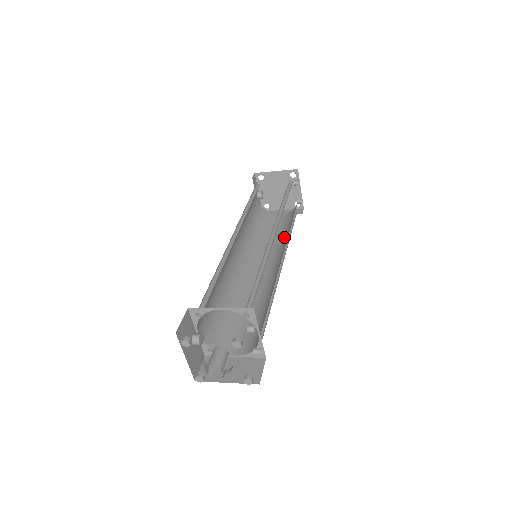
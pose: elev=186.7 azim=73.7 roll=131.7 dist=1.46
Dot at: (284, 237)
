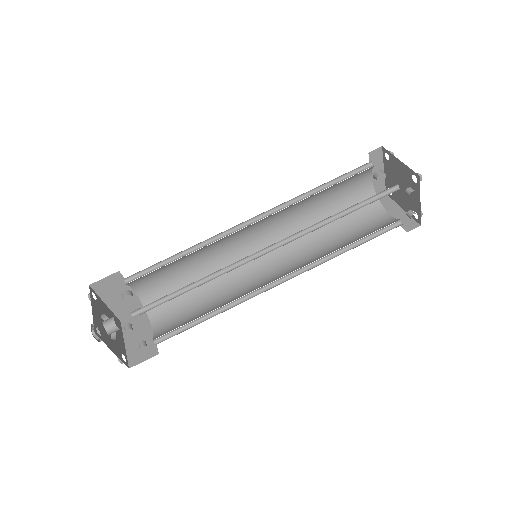
Dot at: (335, 250)
